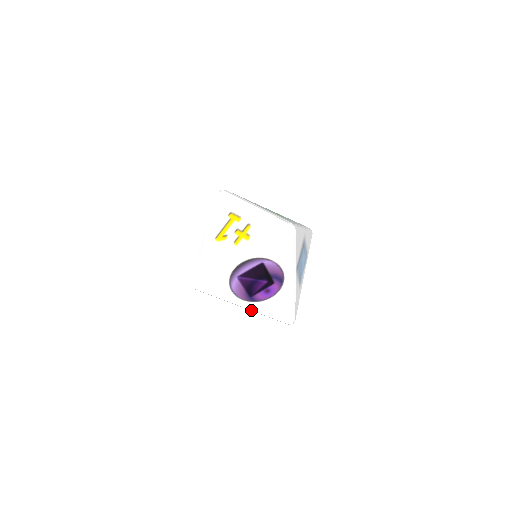
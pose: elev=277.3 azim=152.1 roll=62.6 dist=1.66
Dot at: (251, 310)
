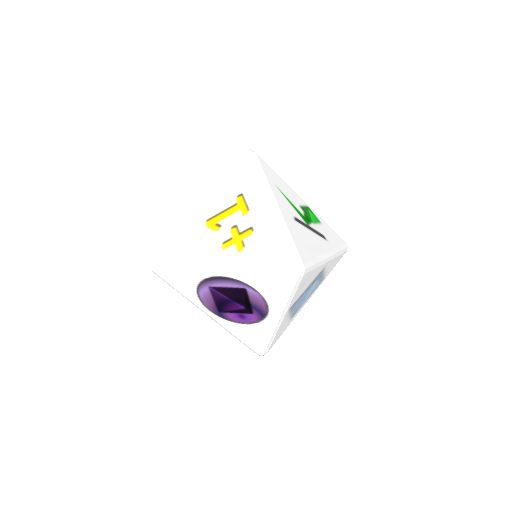
Dot at: (217, 322)
